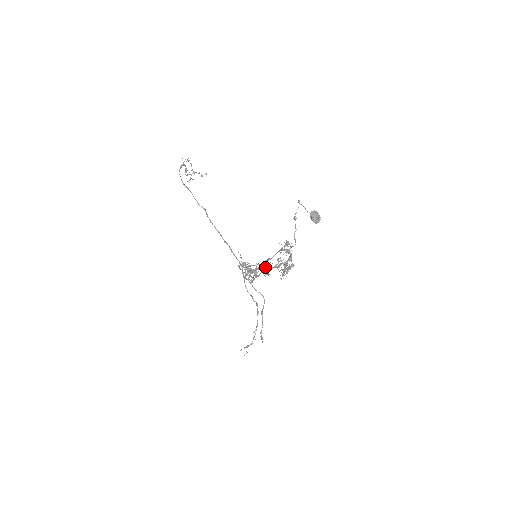
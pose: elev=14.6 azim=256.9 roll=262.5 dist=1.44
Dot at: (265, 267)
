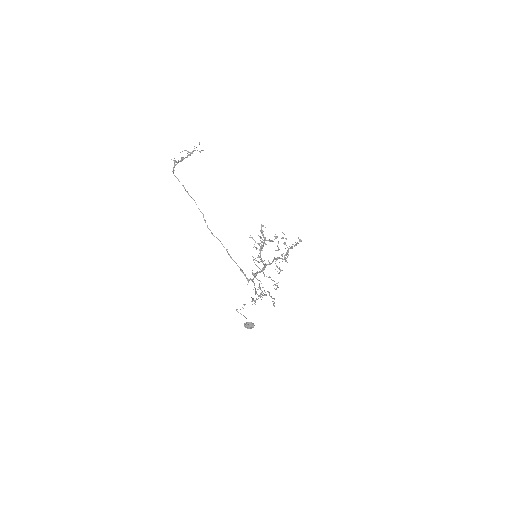
Dot at: (263, 268)
